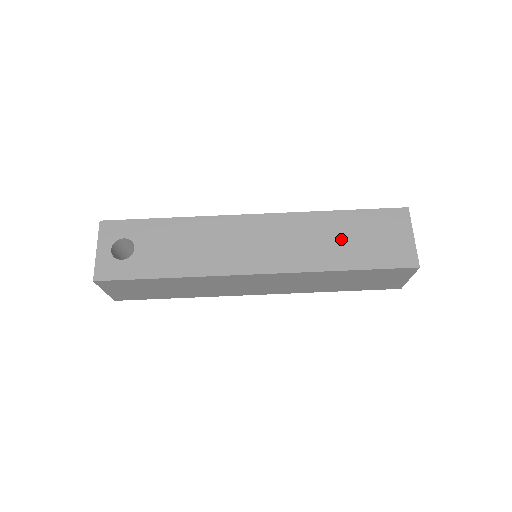
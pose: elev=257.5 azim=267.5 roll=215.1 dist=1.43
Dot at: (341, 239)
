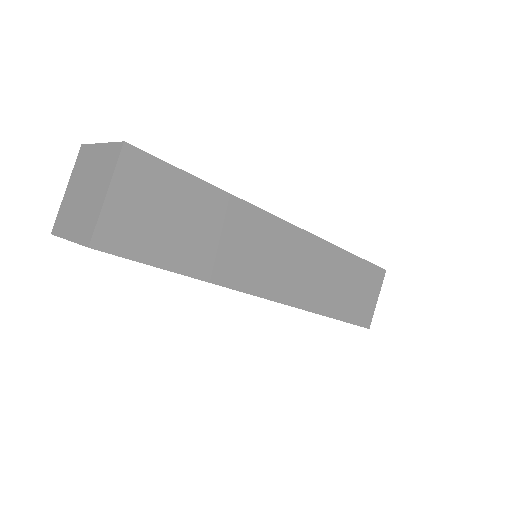
Dot at: occluded
